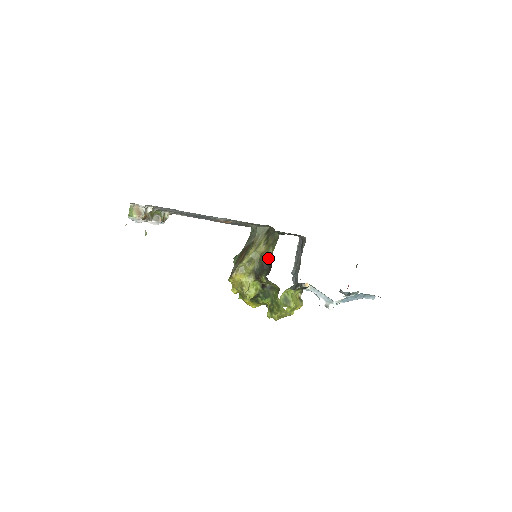
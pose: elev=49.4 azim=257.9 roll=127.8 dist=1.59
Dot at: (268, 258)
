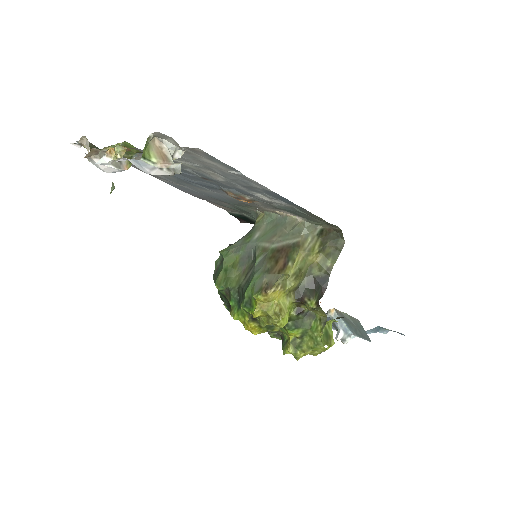
Dot at: (324, 274)
